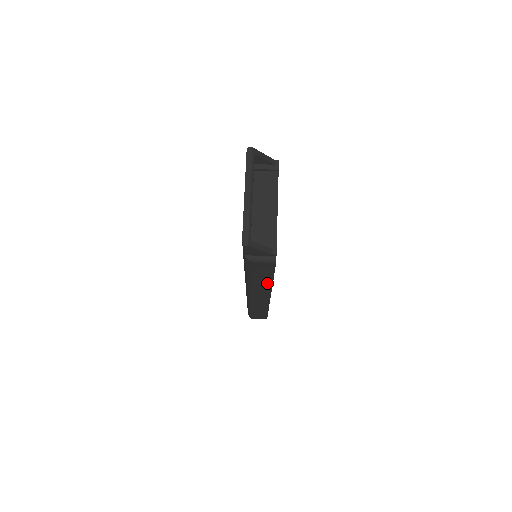
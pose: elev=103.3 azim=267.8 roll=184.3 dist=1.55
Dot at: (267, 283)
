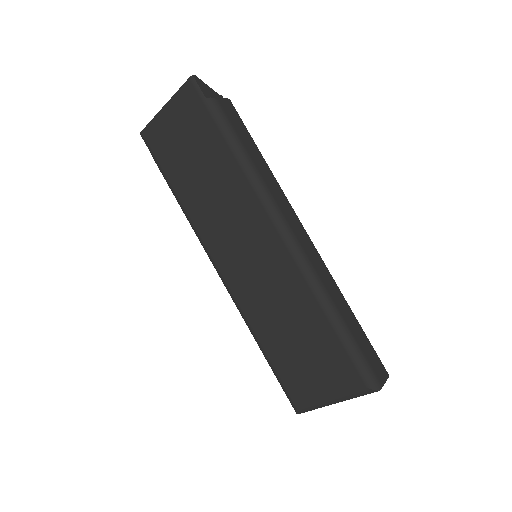
Dot at: (264, 166)
